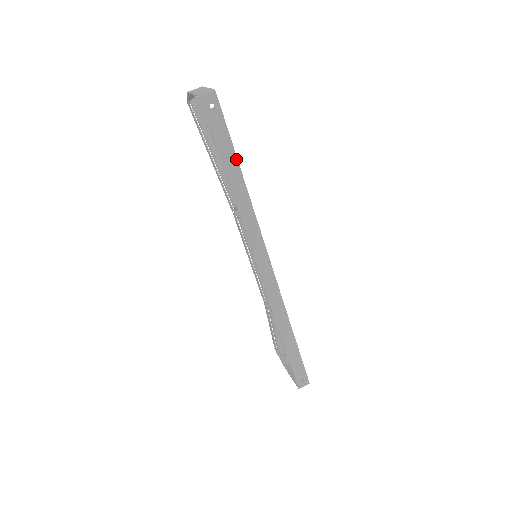
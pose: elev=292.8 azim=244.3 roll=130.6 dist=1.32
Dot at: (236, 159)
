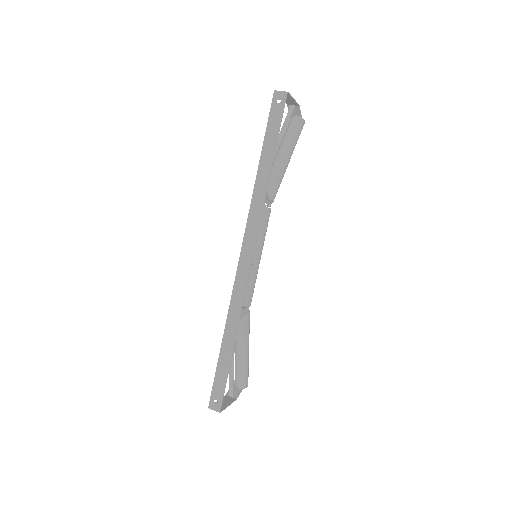
Dot at: (274, 151)
